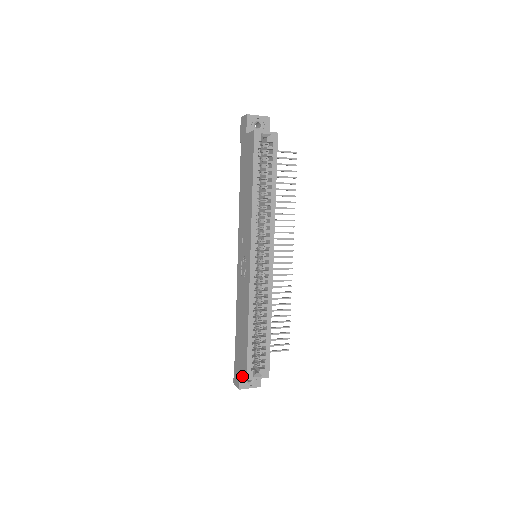
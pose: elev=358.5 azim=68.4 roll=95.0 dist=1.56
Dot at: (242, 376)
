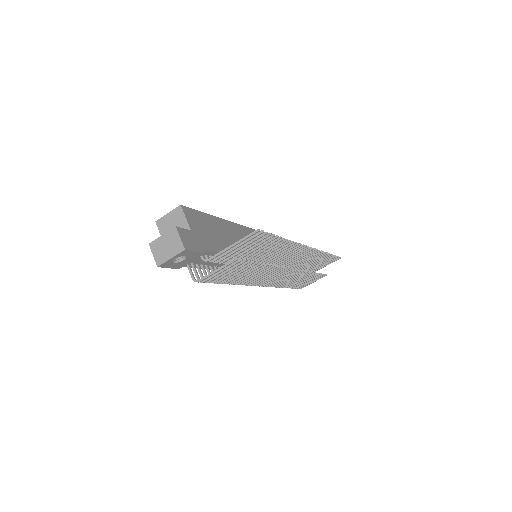
Dot at: occluded
